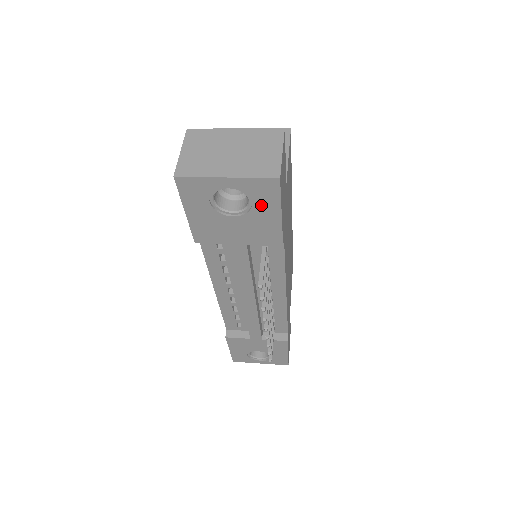
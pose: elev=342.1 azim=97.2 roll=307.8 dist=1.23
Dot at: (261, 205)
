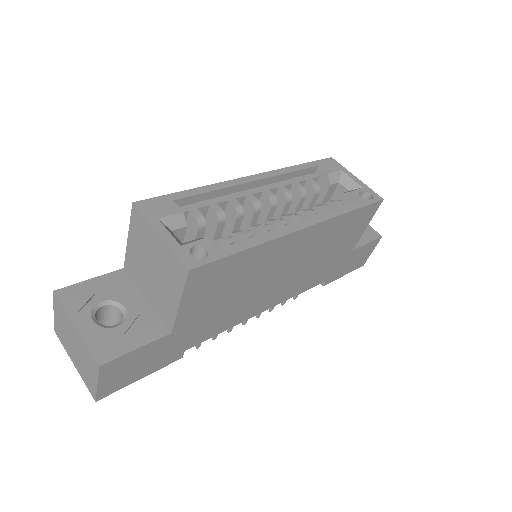
Dot at: occluded
